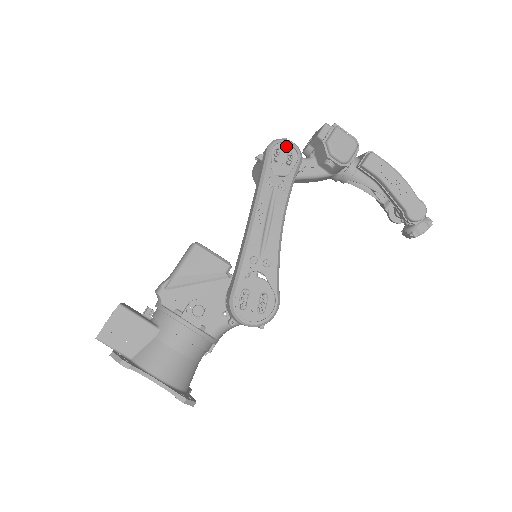
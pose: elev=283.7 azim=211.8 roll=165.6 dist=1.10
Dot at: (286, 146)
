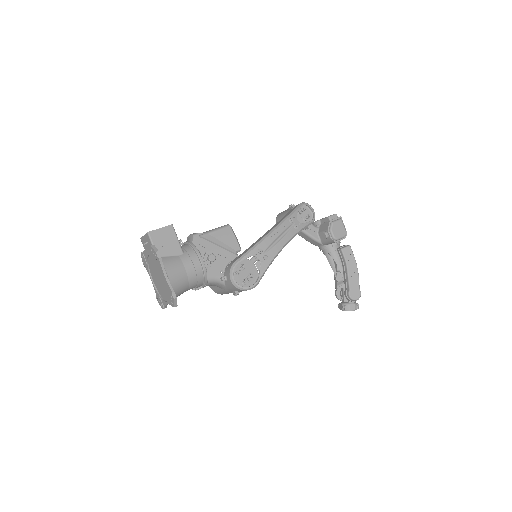
Dot at: (309, 210)
